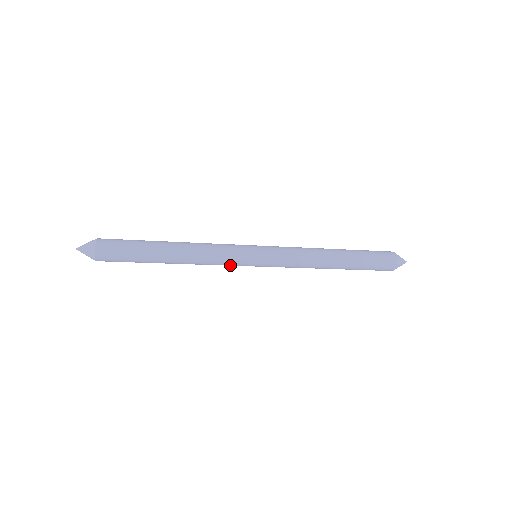
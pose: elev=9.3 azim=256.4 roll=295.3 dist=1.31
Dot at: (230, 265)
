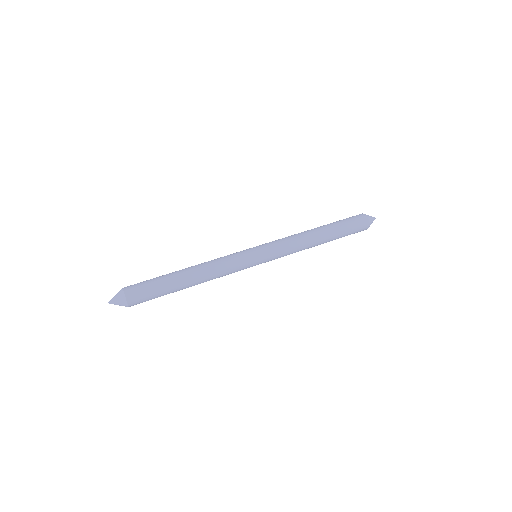
Dot at: occluded
